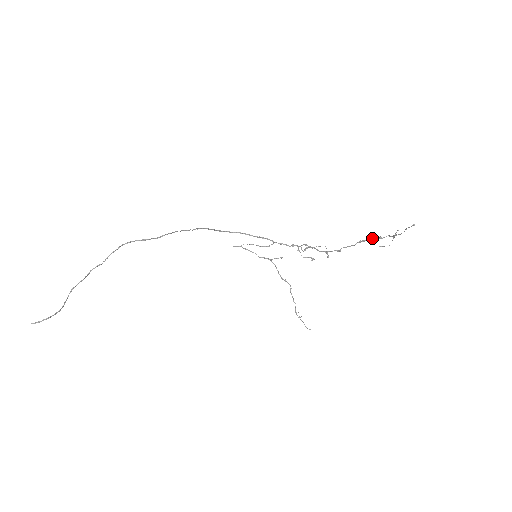
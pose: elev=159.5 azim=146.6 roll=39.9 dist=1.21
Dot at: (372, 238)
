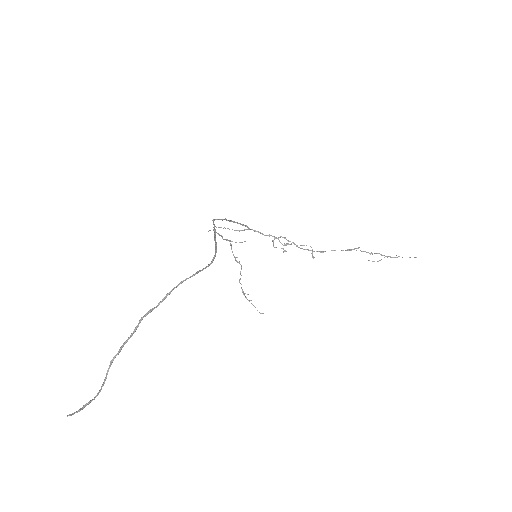
Dot at: (363, 251)
